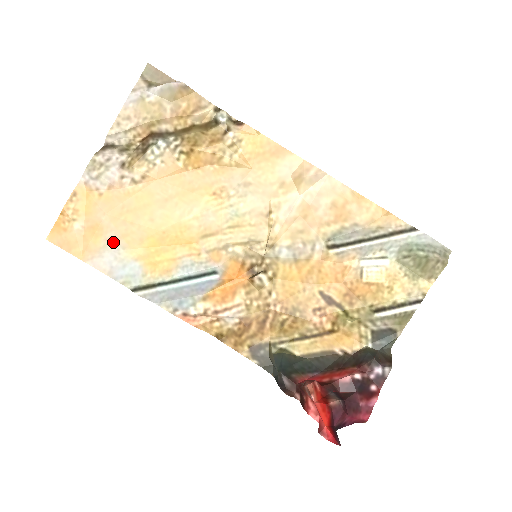
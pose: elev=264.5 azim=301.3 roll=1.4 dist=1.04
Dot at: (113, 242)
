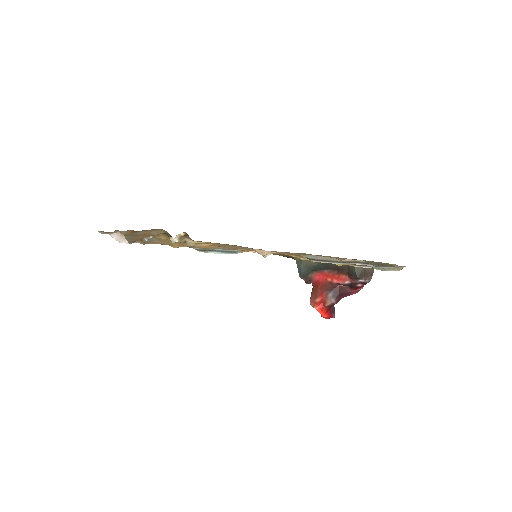
Dot at: occluded
